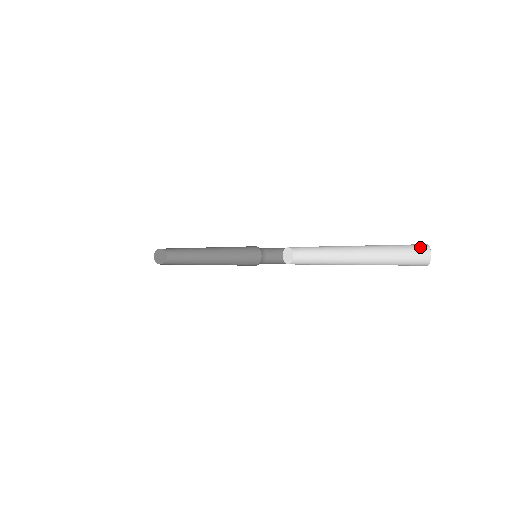
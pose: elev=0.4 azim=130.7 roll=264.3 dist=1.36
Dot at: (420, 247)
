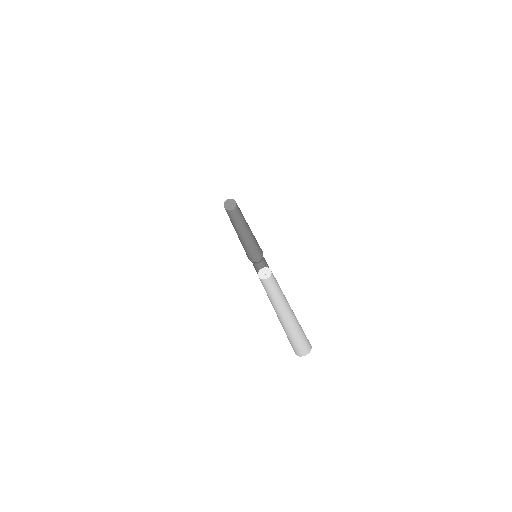
Dot at: occluded
